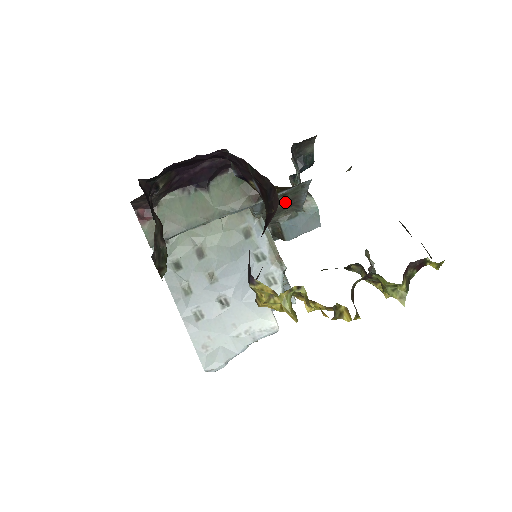
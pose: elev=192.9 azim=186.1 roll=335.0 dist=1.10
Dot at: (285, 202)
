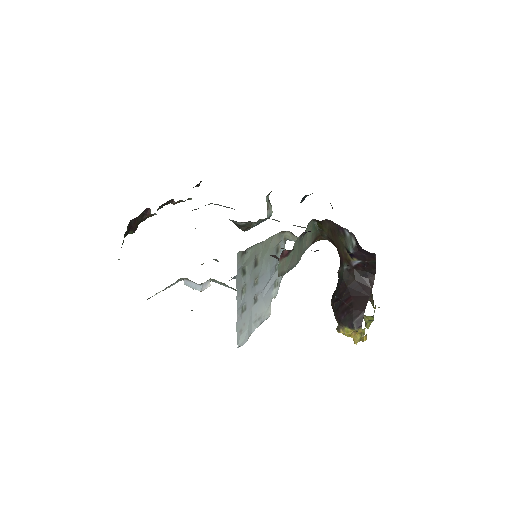
Dot at: occluded
